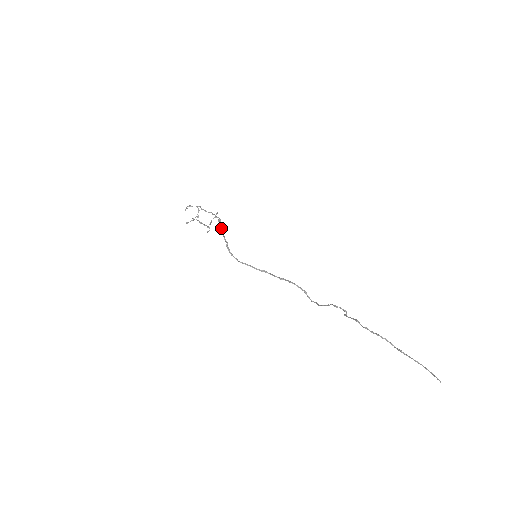
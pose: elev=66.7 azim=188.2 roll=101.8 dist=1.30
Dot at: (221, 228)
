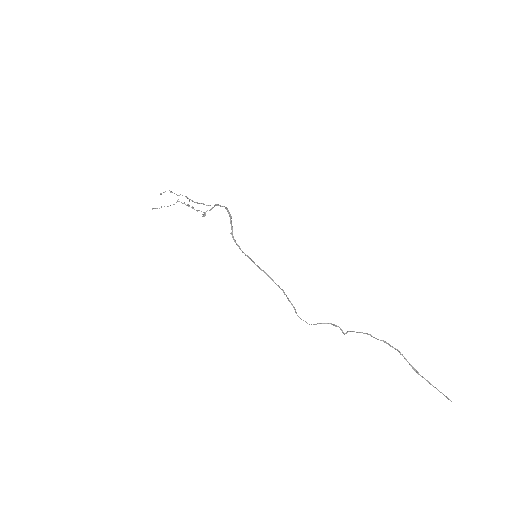
Dot at: (230, 215)
